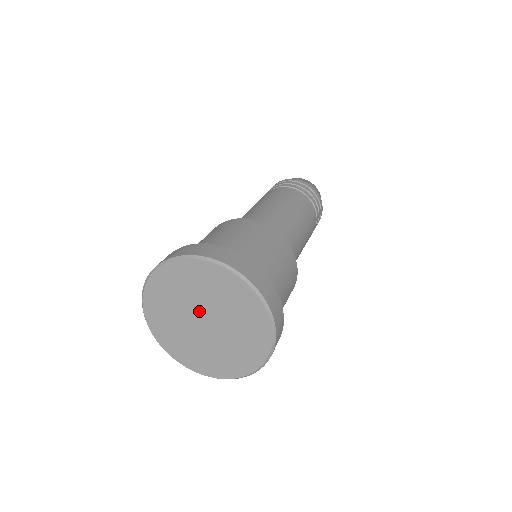
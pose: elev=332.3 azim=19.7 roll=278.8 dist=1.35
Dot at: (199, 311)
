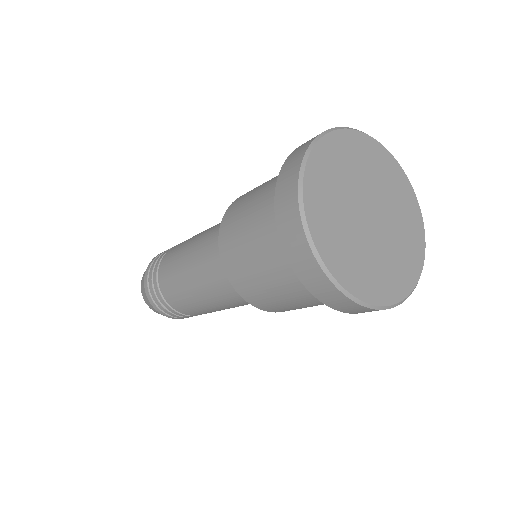
Dot at: (360, 204)
